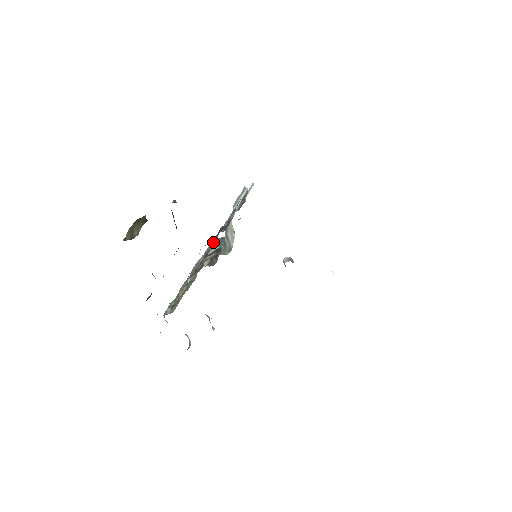
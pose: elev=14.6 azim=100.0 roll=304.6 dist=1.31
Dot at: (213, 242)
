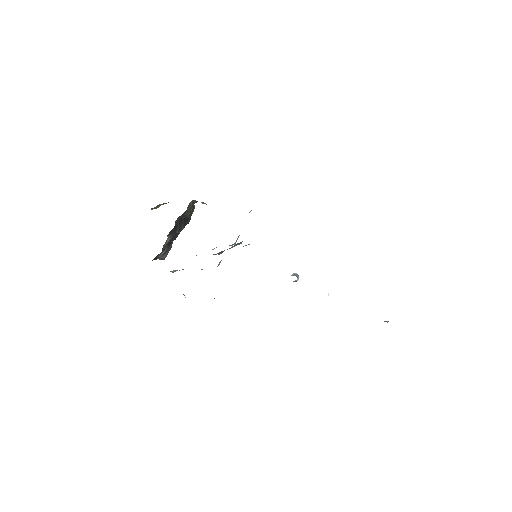
Dot at: occluded
